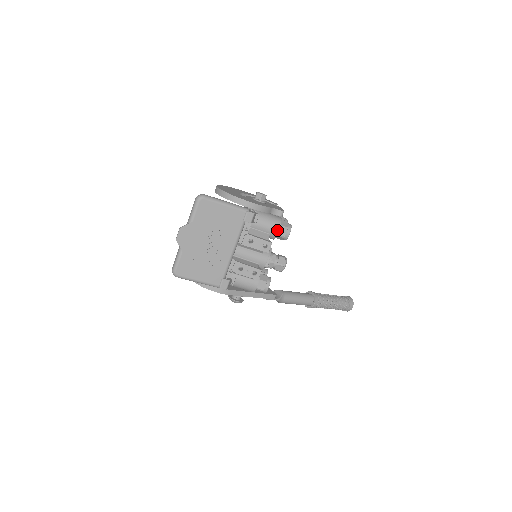
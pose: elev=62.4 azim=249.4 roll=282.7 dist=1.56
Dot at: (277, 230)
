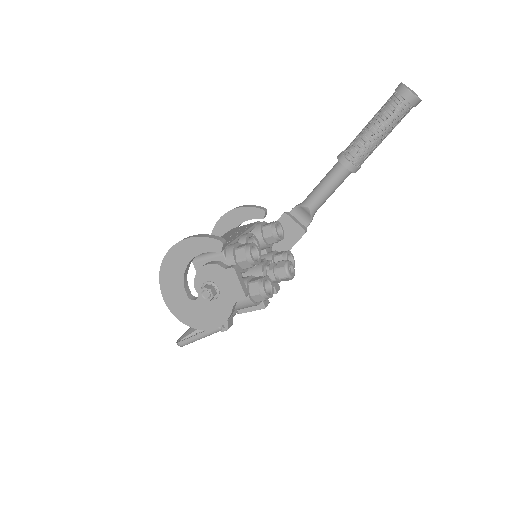
Dot at: (258, 304)
